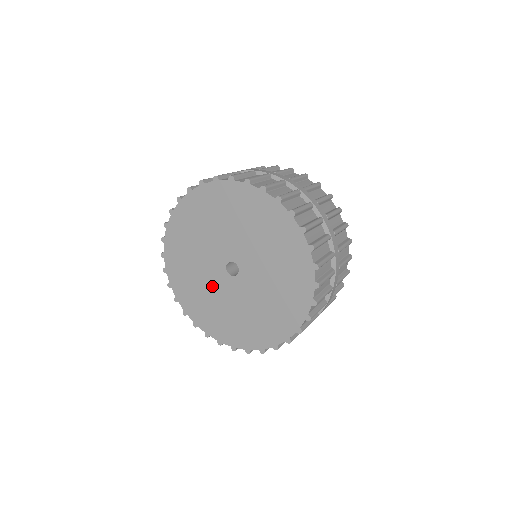
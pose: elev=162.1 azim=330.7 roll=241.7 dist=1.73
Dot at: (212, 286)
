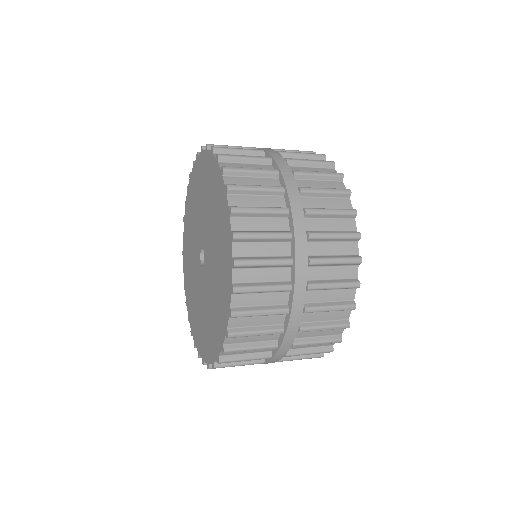
Dot at: (204, 298)
